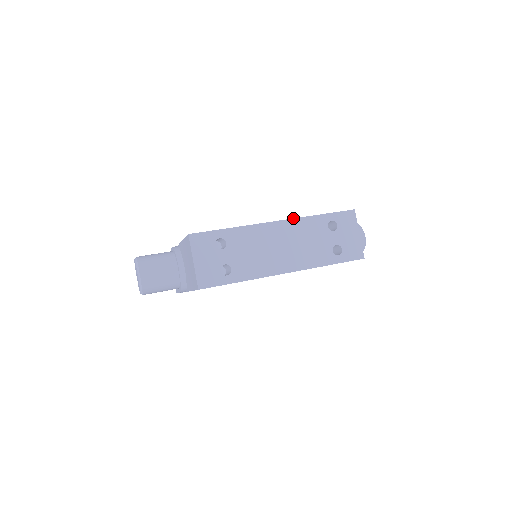
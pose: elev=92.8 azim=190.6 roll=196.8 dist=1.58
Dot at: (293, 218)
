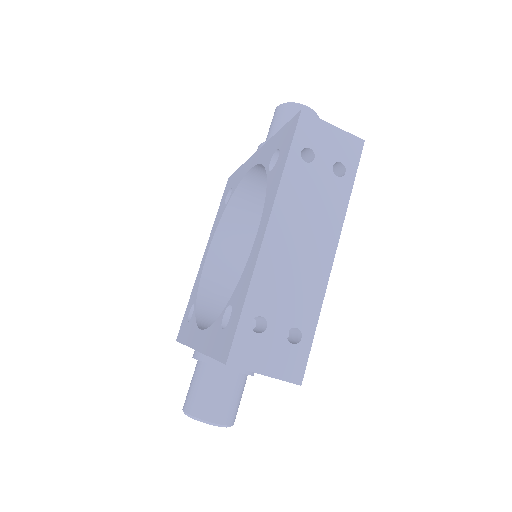
Dot at: (273, 203)
